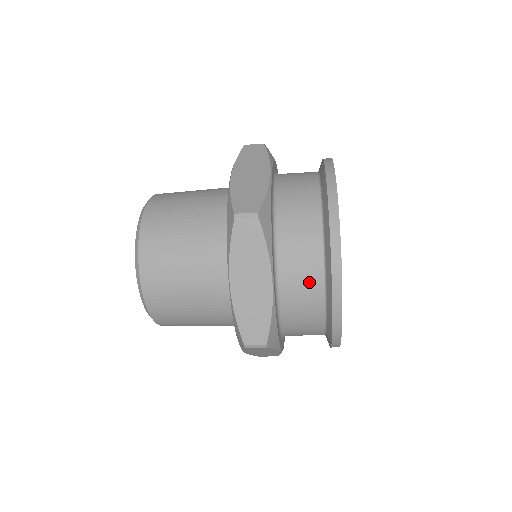
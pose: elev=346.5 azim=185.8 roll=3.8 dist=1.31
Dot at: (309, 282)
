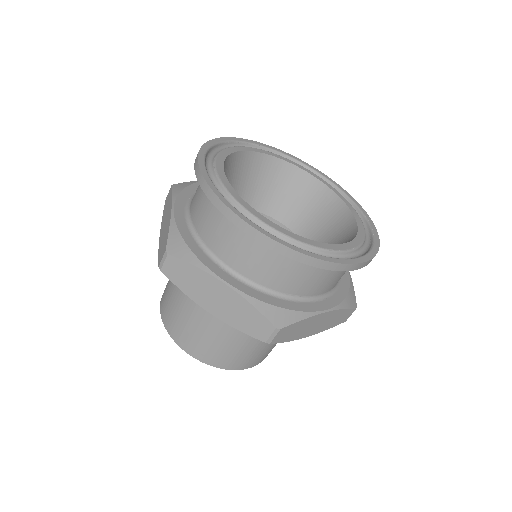
Dot at: (253, 253)
